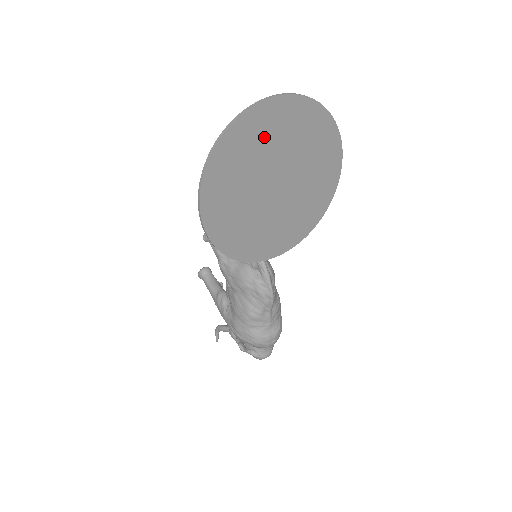
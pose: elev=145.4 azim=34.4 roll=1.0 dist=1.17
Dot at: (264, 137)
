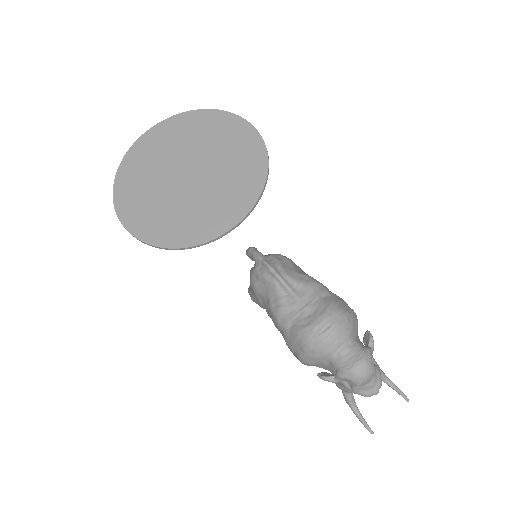
Dot at: (152, 156)
